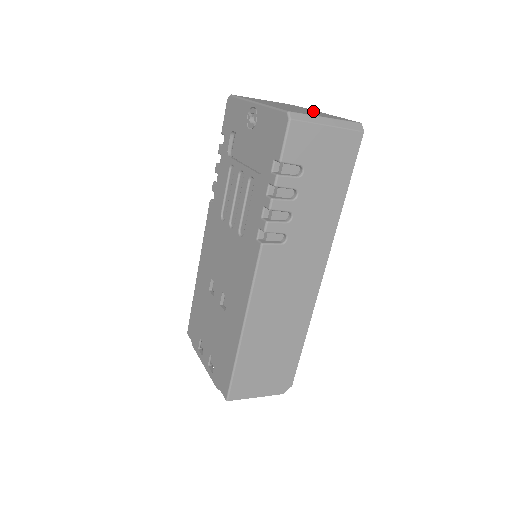
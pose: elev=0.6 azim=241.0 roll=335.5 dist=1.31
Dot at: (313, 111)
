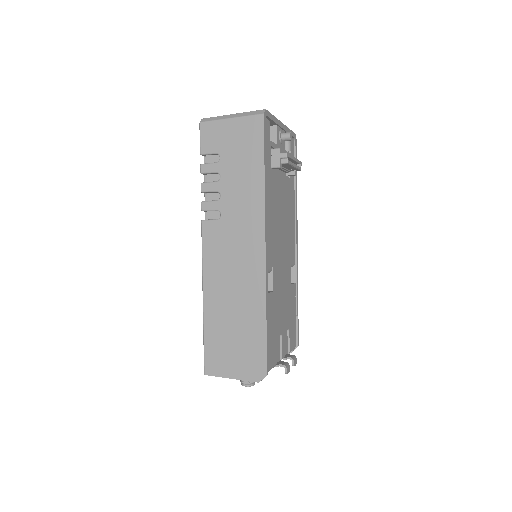
Dot at: occluded
